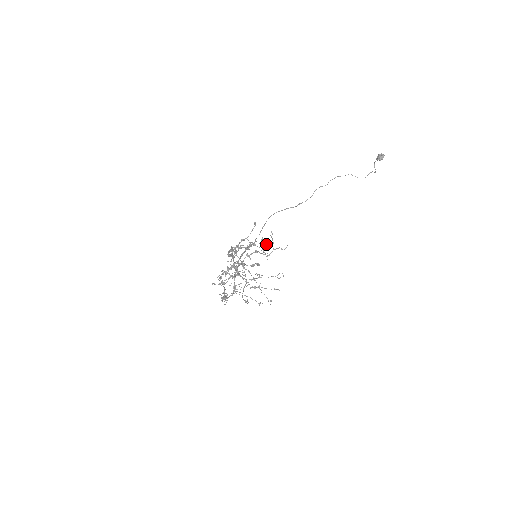
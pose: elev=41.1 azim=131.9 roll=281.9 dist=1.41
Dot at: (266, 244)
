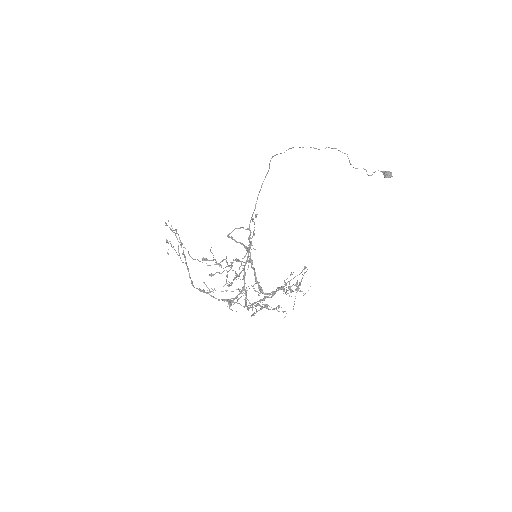
Dot at: (295, 285)
